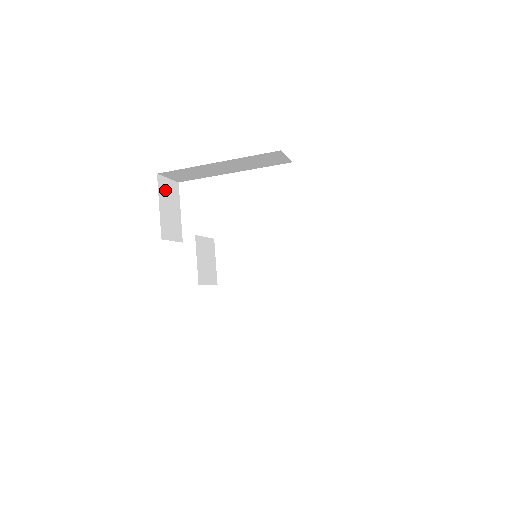
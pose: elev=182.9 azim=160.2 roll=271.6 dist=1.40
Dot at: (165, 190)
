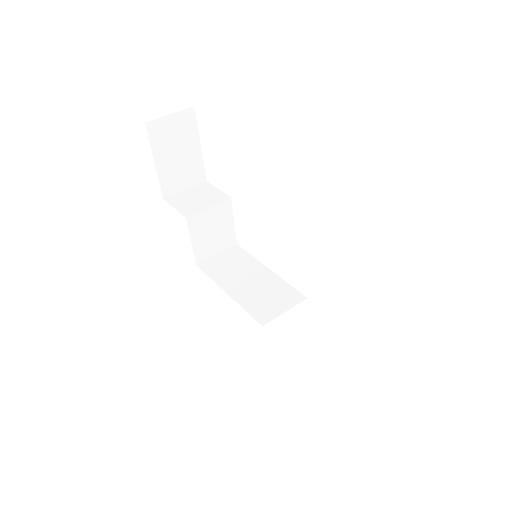
Dot at: (165, 135)
